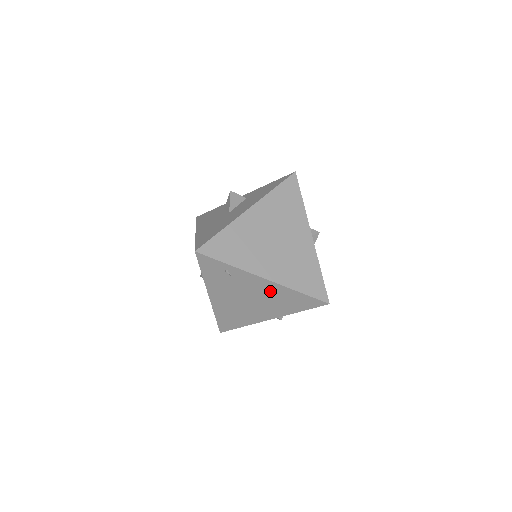
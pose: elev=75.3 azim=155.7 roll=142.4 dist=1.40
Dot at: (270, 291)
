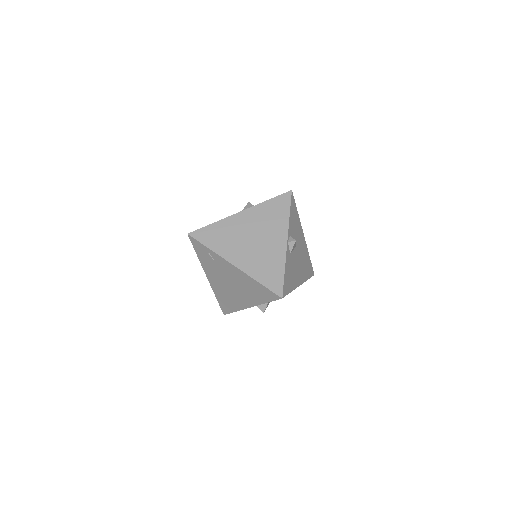
Dot at: (240, 278)
